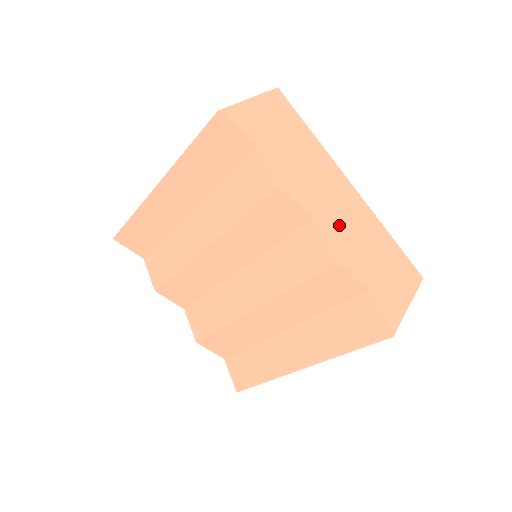
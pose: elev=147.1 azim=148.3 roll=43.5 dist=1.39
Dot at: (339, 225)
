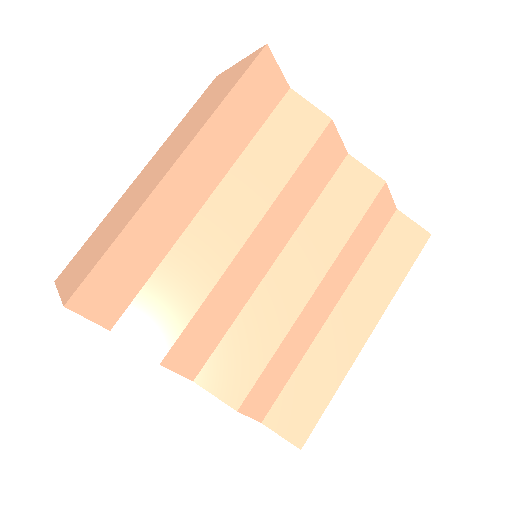
Dot at: occluded
